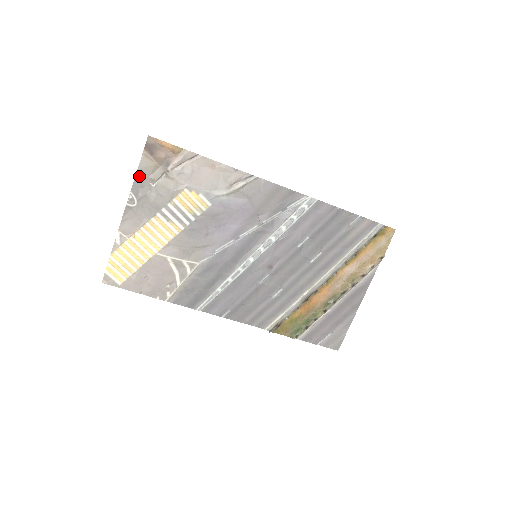
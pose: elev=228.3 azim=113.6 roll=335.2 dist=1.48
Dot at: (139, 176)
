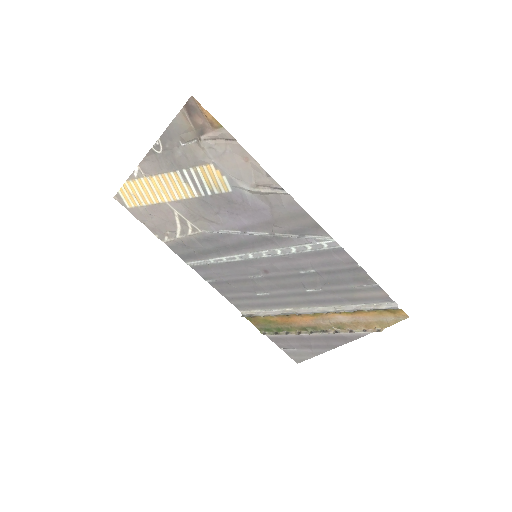
Dot at: (171, 129)
